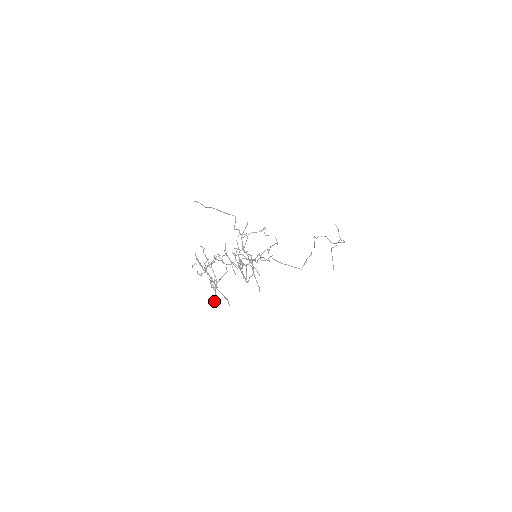
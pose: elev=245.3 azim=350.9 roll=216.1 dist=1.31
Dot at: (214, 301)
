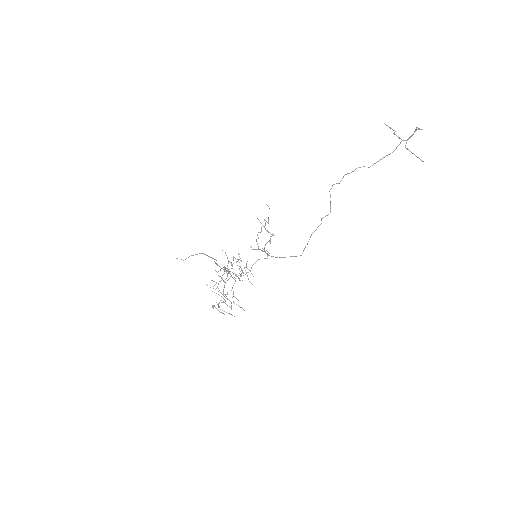
Dot at: occluded
